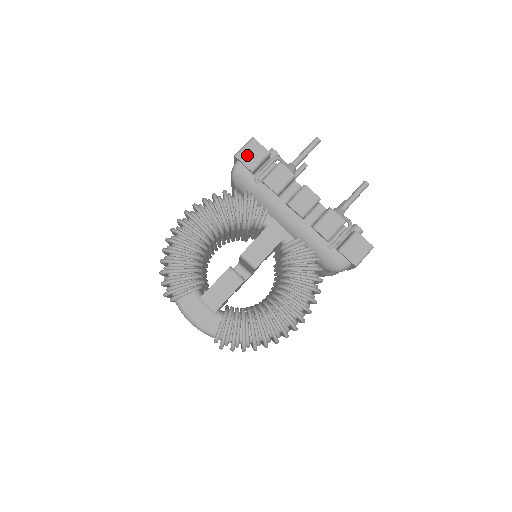
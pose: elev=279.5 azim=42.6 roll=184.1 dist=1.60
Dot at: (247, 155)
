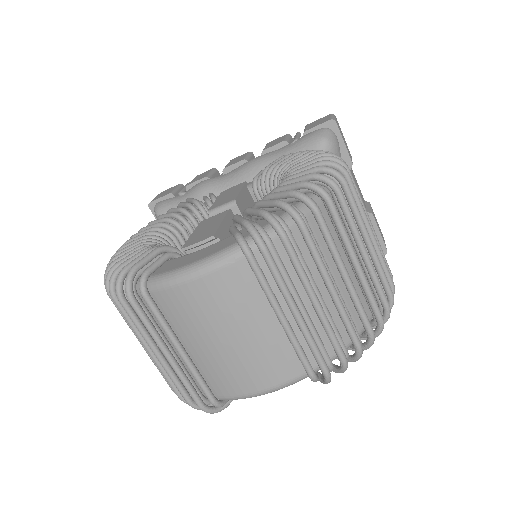
Dot at: (160, 196)
